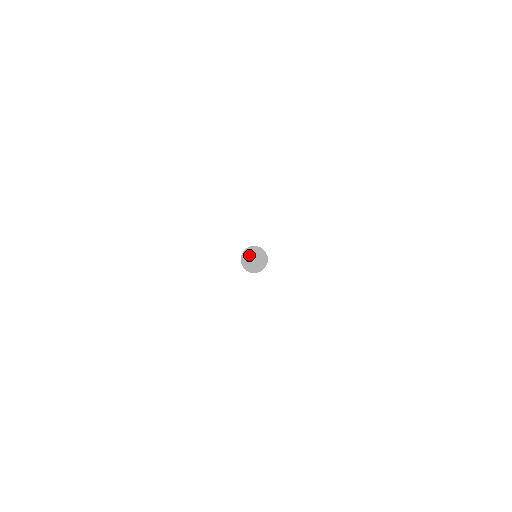
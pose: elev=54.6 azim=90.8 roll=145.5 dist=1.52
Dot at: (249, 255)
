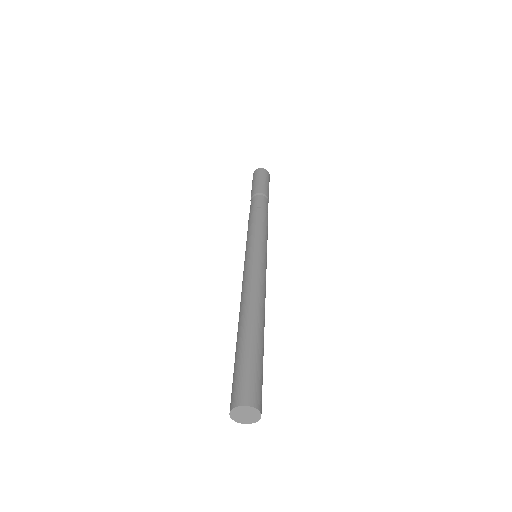
Dot at: (238, 416)
